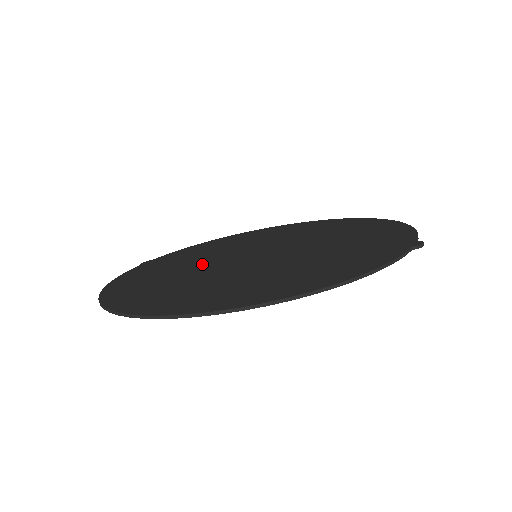
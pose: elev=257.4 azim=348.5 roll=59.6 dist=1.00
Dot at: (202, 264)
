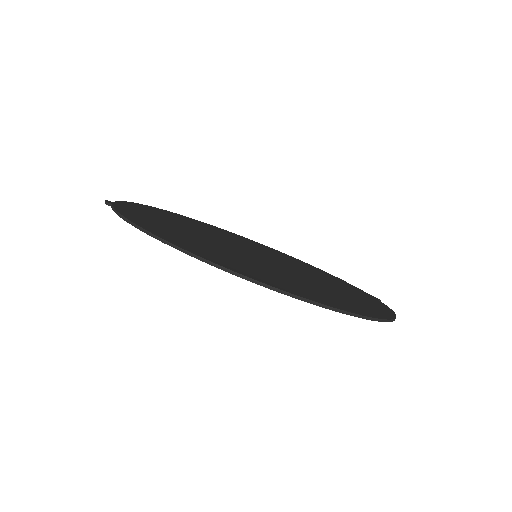
Dot at: (217, 243)
